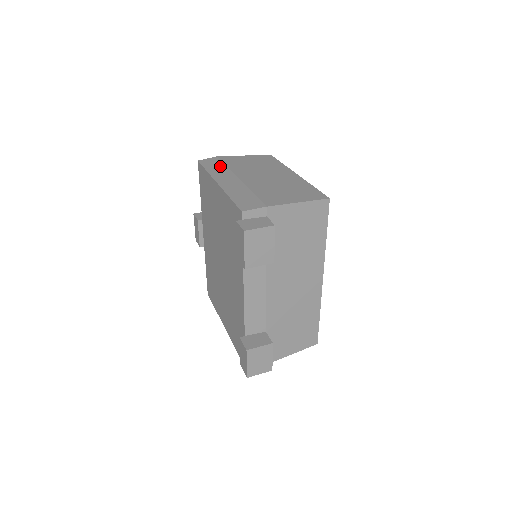
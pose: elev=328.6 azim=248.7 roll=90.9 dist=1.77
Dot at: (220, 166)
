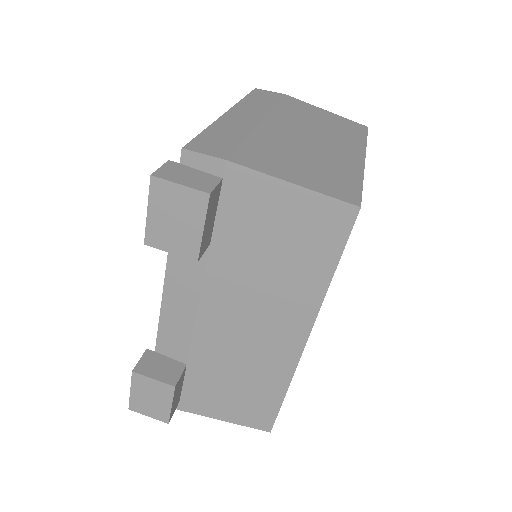
Dot at: (268, 101)
